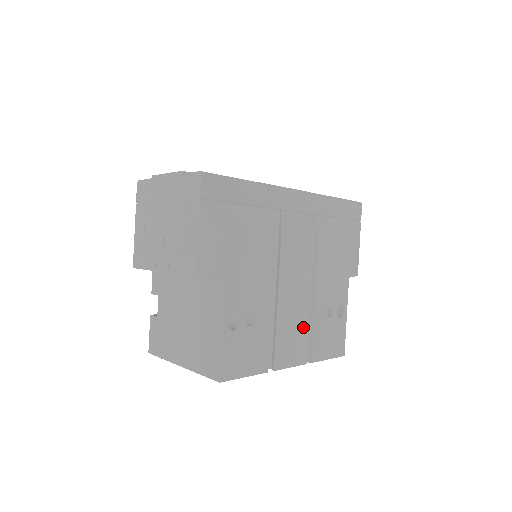
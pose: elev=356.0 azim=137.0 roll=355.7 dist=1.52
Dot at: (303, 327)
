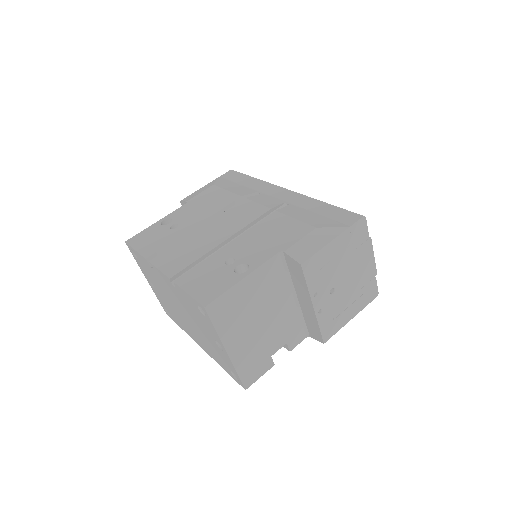
Dot at: (198, 254)
